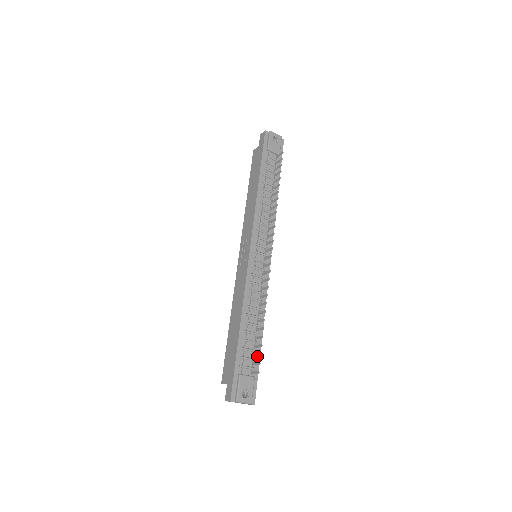
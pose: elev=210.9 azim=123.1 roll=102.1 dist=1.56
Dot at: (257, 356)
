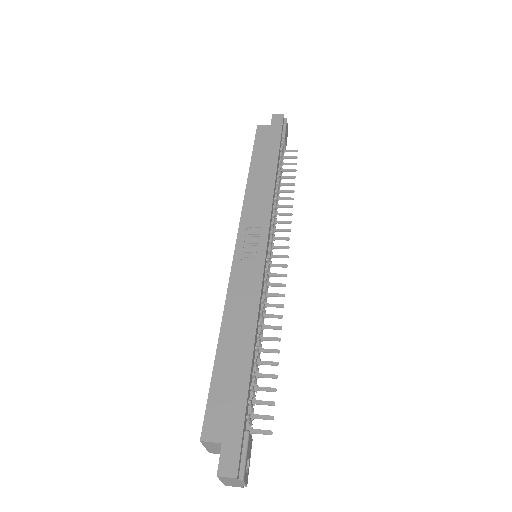
Dot at: occluded
